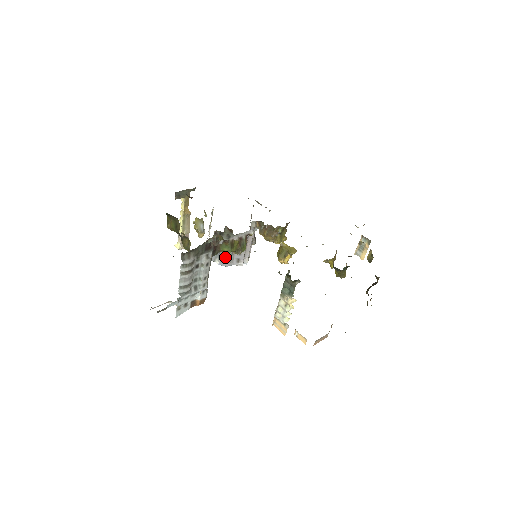
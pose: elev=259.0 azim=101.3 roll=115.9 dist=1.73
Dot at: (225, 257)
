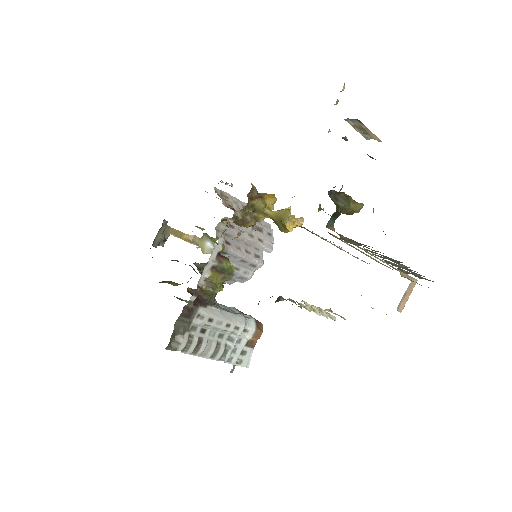
Dot at: (236, 276)
